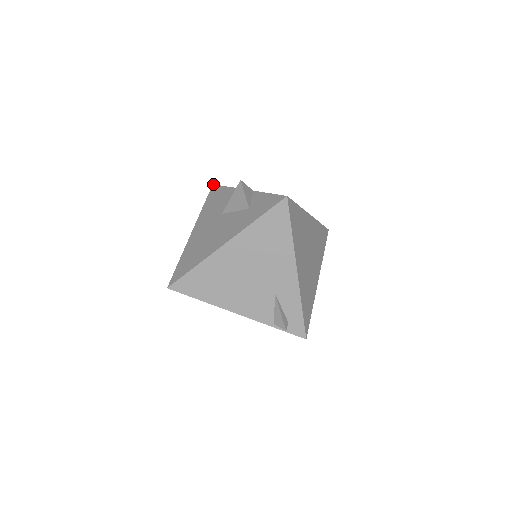
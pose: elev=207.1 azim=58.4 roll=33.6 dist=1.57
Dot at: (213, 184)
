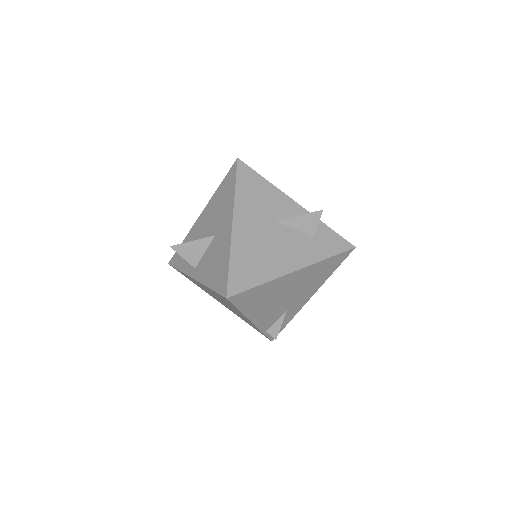
Dot at: occluded
